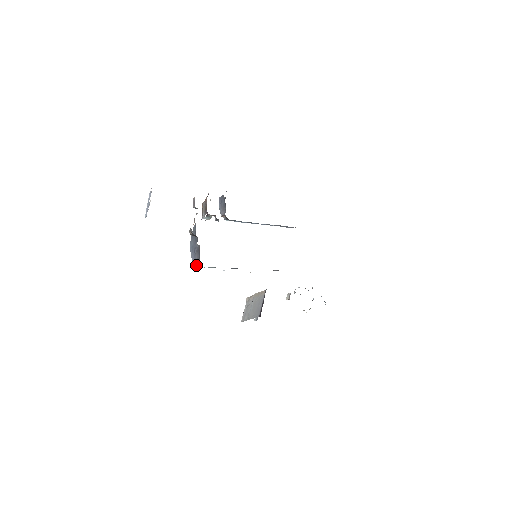
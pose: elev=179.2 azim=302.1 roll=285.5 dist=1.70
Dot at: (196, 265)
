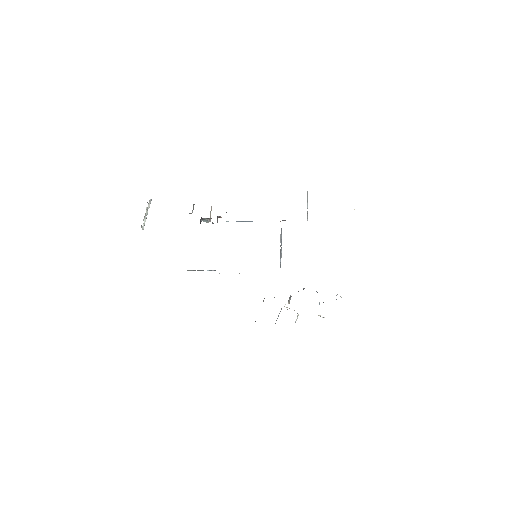
Dot at: occluded
